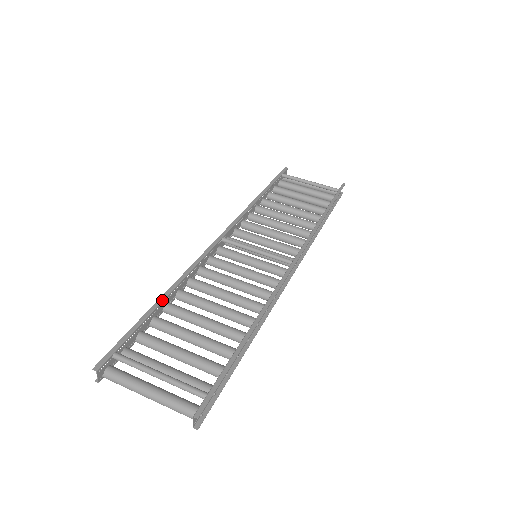
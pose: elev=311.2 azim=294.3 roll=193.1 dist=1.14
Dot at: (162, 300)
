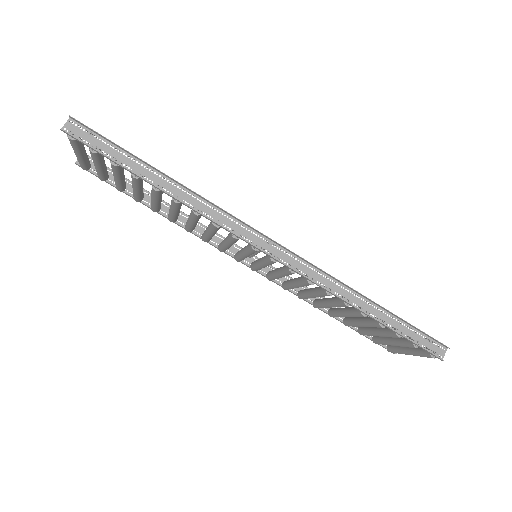
Dot at: occluded
